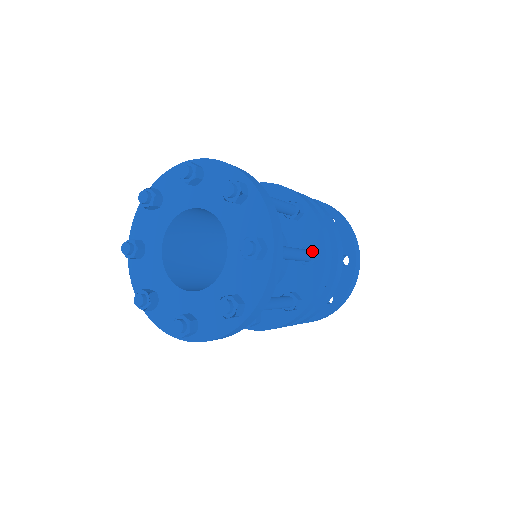
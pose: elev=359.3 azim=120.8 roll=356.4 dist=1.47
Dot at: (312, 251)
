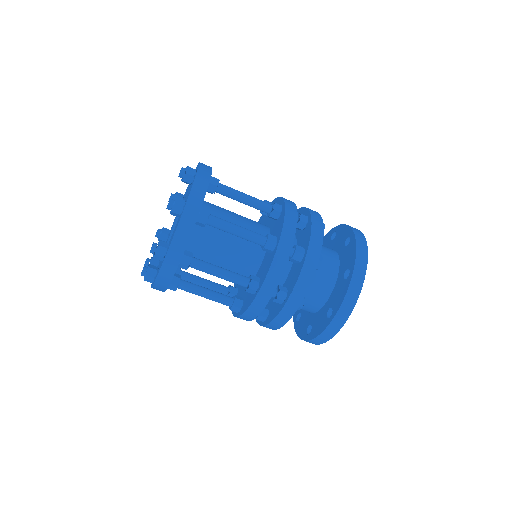
Dot at: (267, 237)
